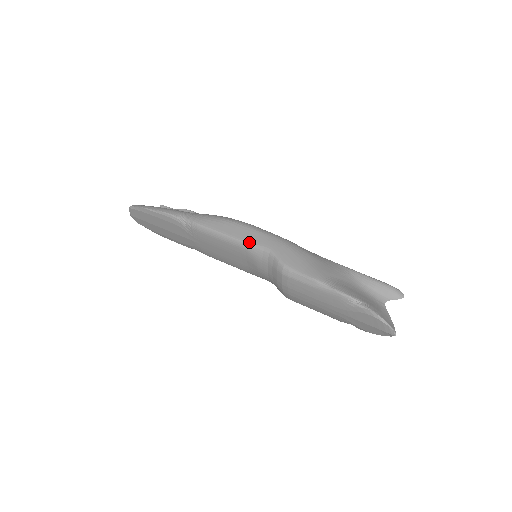
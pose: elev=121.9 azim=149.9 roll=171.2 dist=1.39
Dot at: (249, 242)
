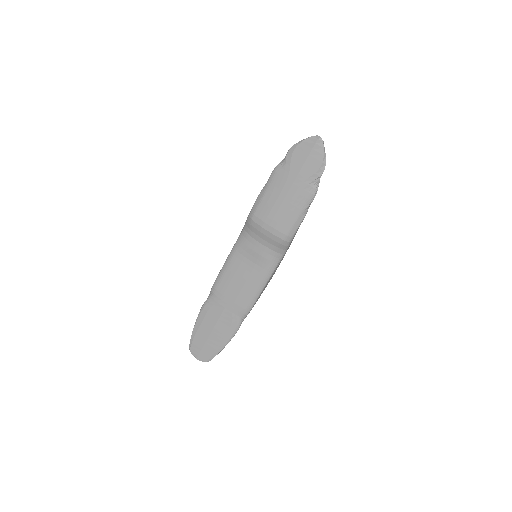
Dot at: (234, 244)
